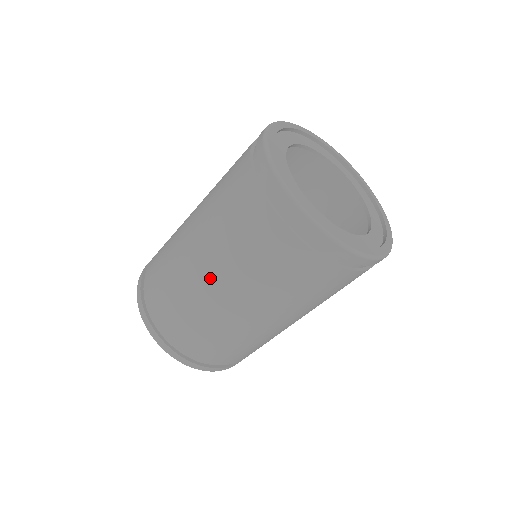
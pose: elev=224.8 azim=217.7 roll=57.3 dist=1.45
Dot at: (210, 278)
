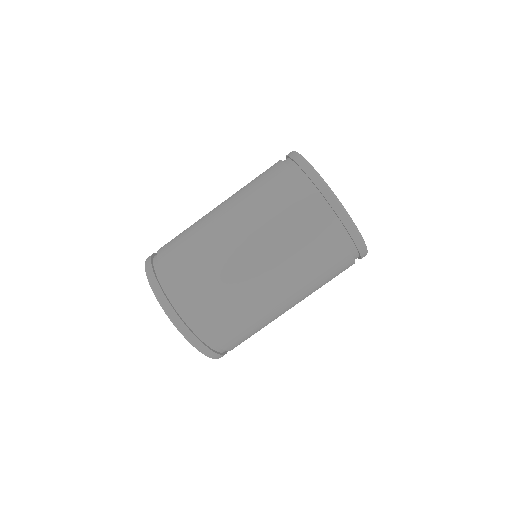
Dot at: occluded
